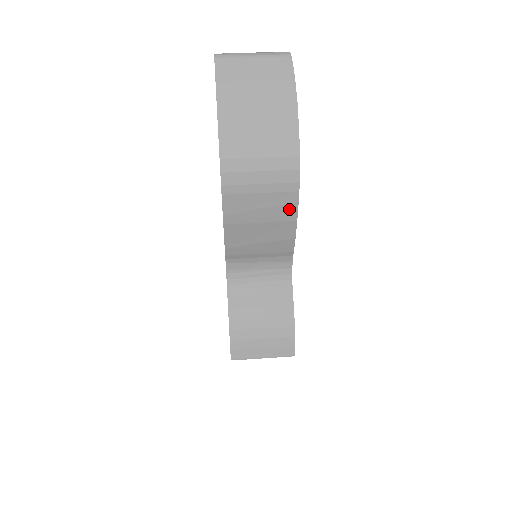
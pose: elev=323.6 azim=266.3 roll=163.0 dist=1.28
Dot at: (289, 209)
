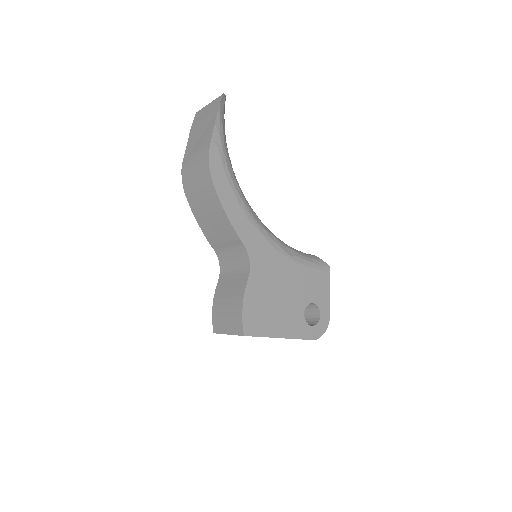
Dot at: (215, 200)
